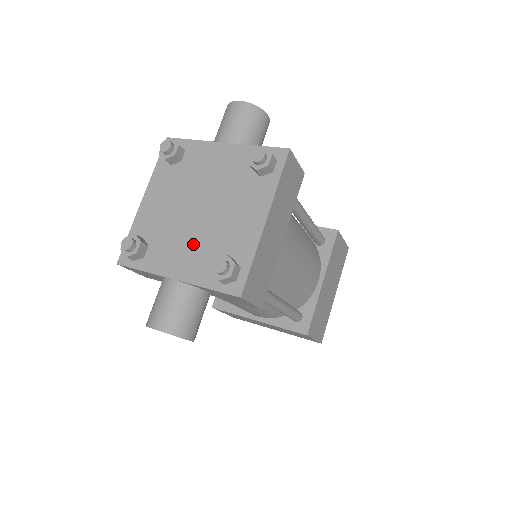
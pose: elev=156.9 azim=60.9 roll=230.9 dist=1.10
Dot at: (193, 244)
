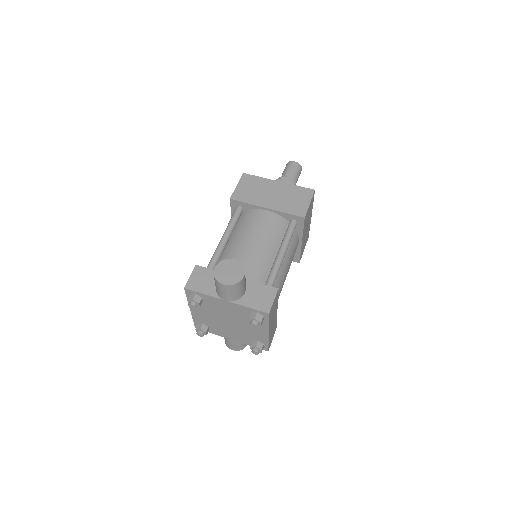
Dot at: (234, 332)
